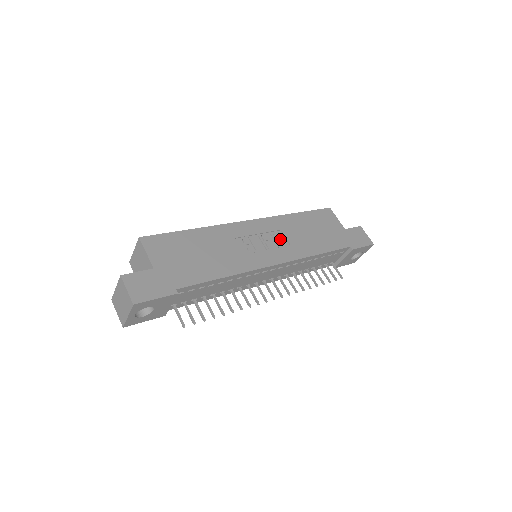
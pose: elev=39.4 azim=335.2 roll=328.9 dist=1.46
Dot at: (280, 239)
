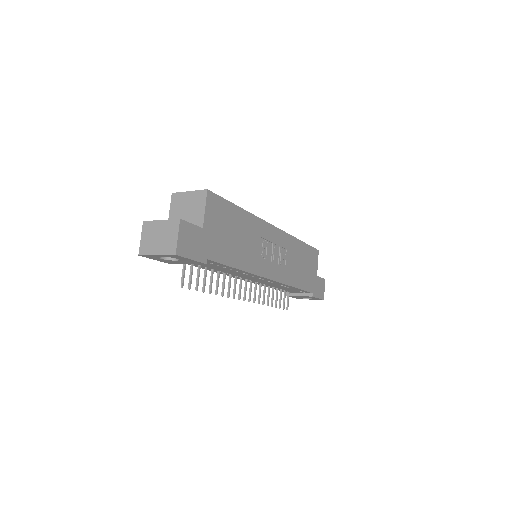
Dot at: (283, 258)
